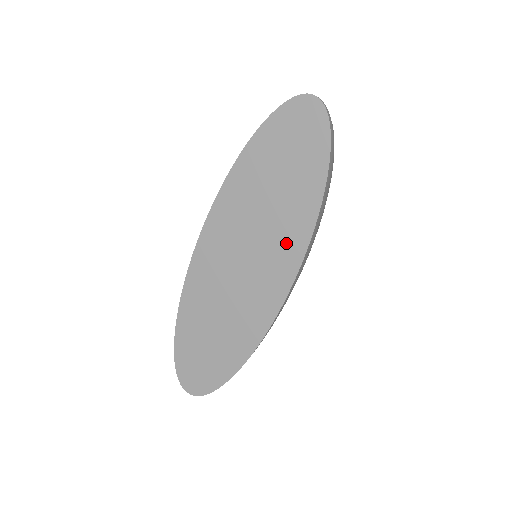
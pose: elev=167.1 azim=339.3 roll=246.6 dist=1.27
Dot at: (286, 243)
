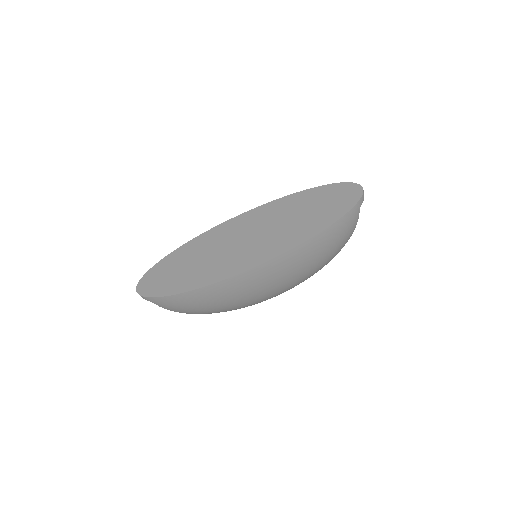
Dot at: (280, 242)
